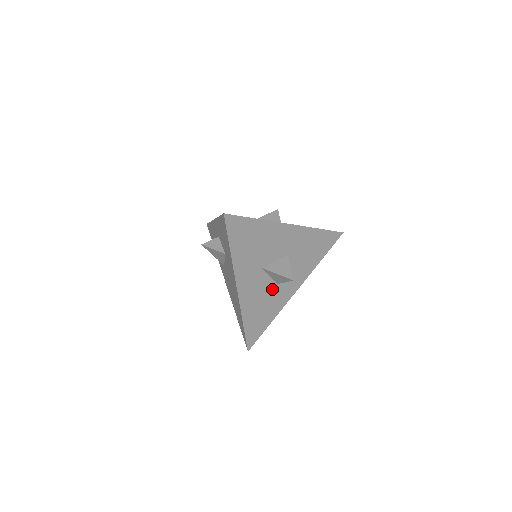
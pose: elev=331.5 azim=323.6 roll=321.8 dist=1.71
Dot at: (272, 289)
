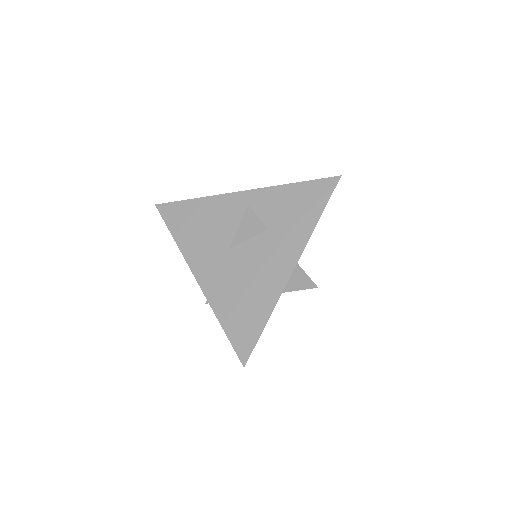
Dot at: occluded
